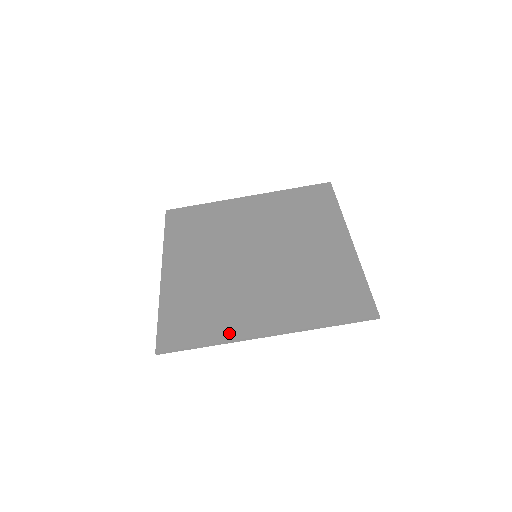
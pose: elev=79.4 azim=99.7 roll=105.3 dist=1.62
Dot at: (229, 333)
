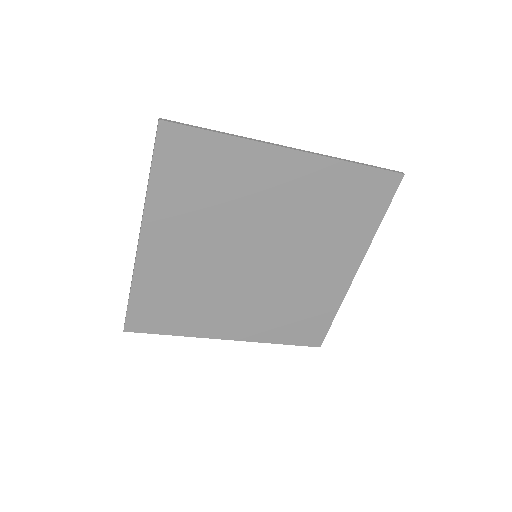
Dot at: (197, 331)
